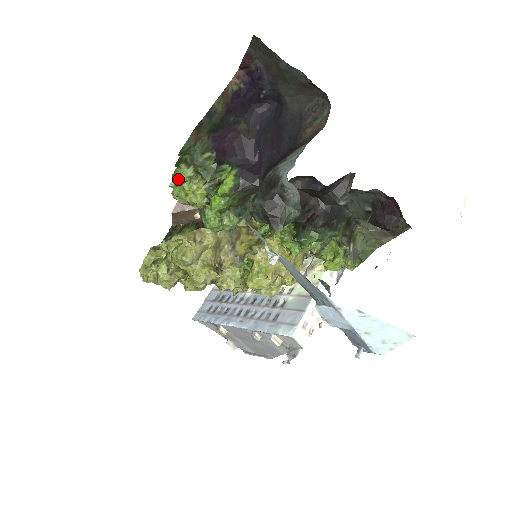
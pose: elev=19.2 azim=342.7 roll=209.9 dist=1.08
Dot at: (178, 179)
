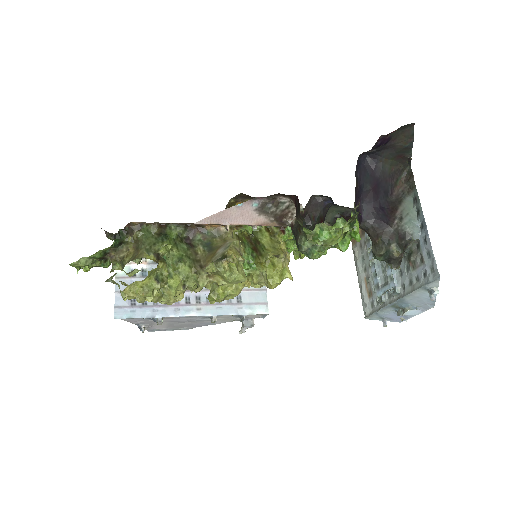
Dot at: (336, 229)
